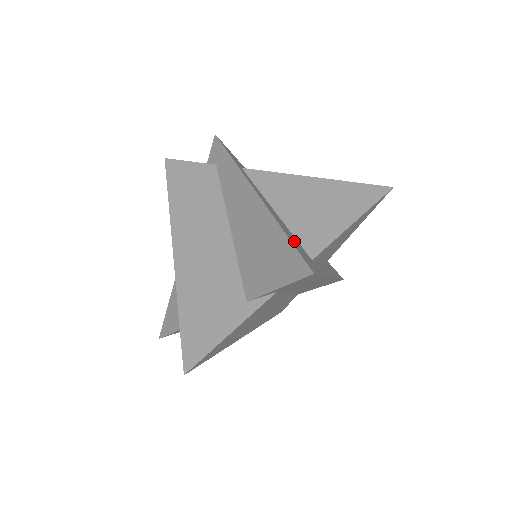
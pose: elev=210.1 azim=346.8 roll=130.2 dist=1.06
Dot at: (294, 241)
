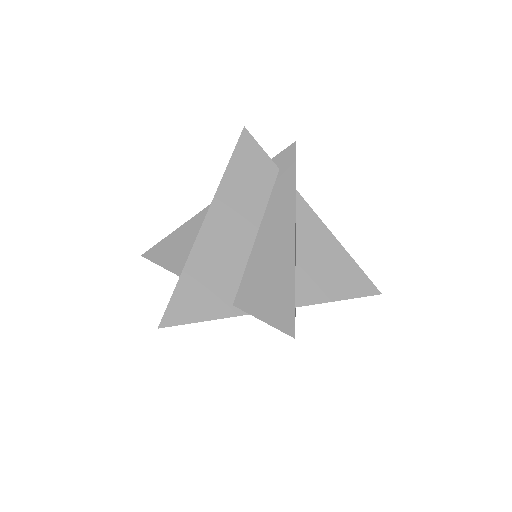
Dot at: occluded
